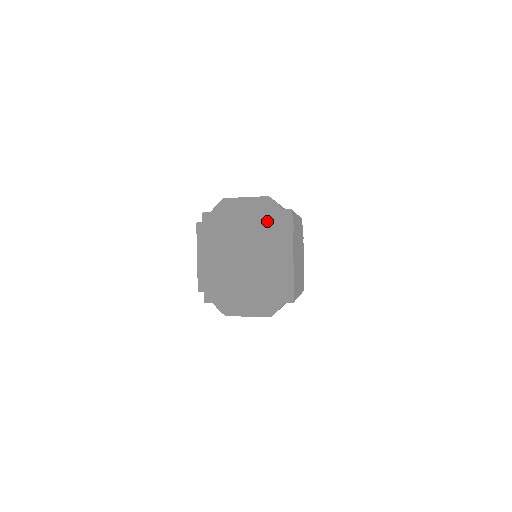
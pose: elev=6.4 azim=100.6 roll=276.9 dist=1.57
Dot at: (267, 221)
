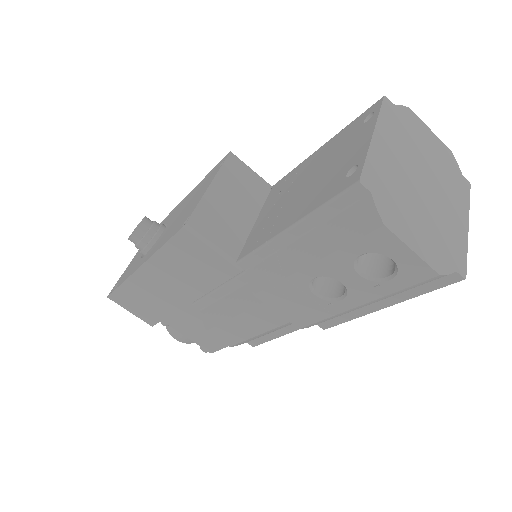
Dot at: (448, 170)
